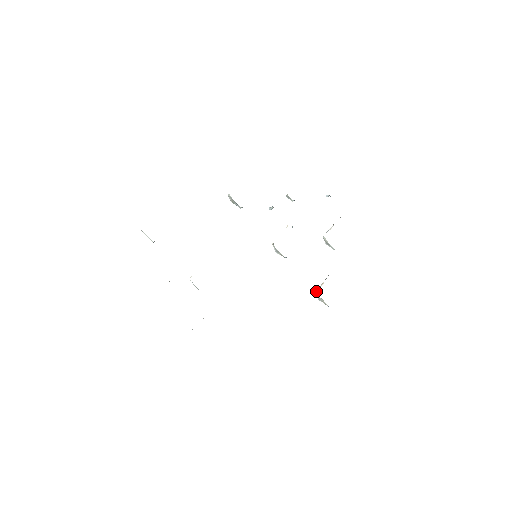
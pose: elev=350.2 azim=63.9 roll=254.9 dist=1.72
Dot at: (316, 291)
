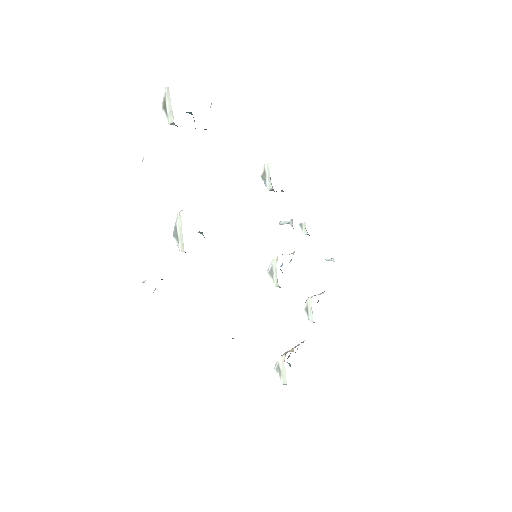
Dot at: occluded
